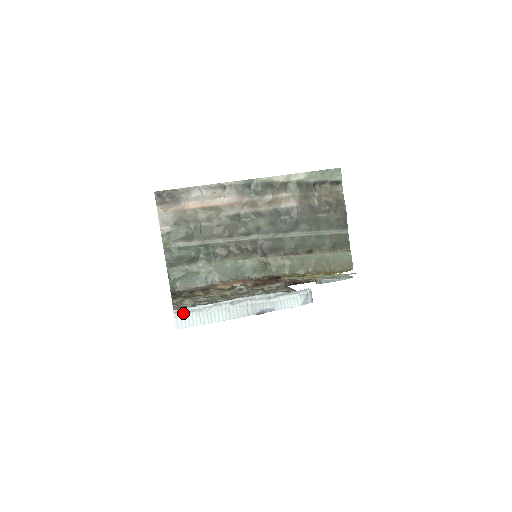
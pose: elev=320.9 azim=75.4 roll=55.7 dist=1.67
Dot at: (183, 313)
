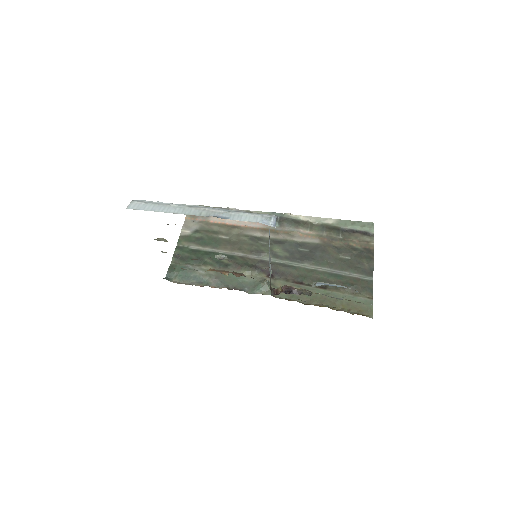
Dot at: (140, 202)
